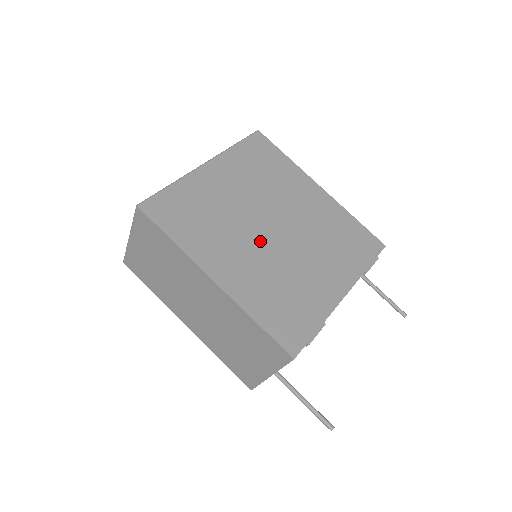
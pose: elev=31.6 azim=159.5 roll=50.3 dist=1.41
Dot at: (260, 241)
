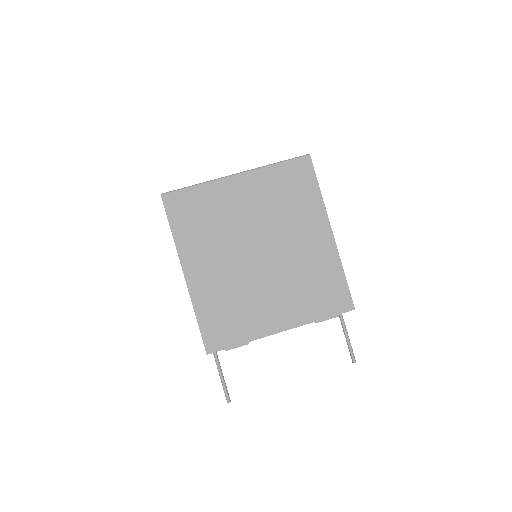
Dot at: (240, 259)
